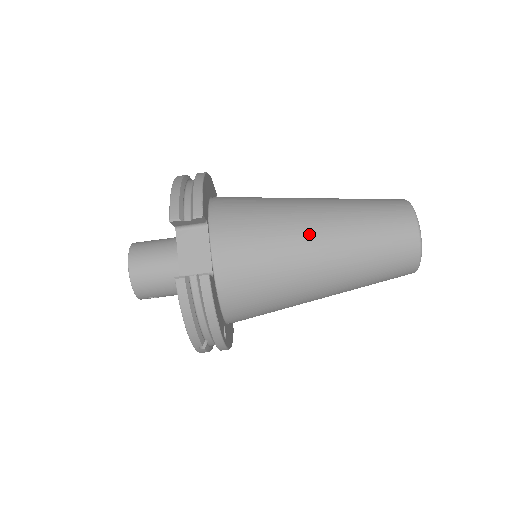
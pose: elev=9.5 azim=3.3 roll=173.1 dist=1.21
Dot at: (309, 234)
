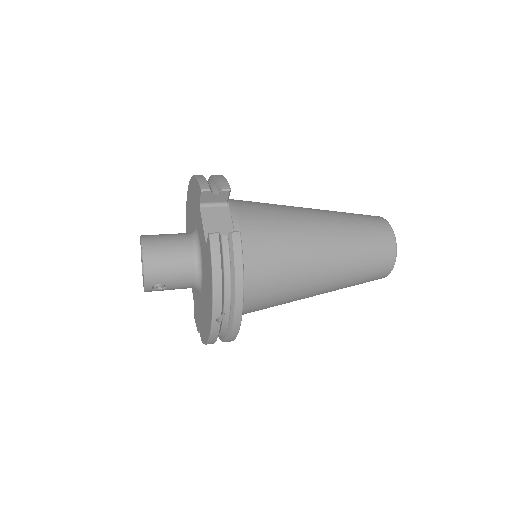
Dot at: (312, 223)
